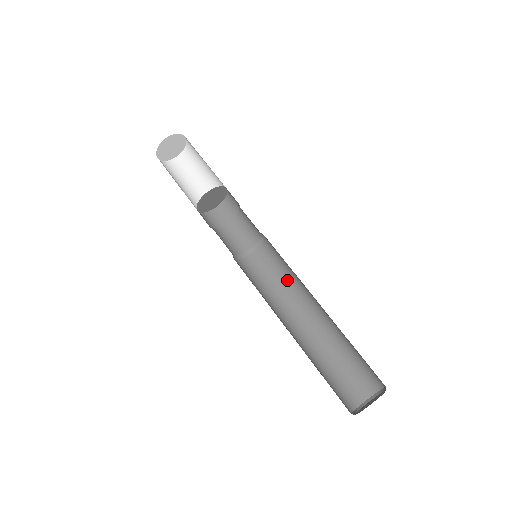
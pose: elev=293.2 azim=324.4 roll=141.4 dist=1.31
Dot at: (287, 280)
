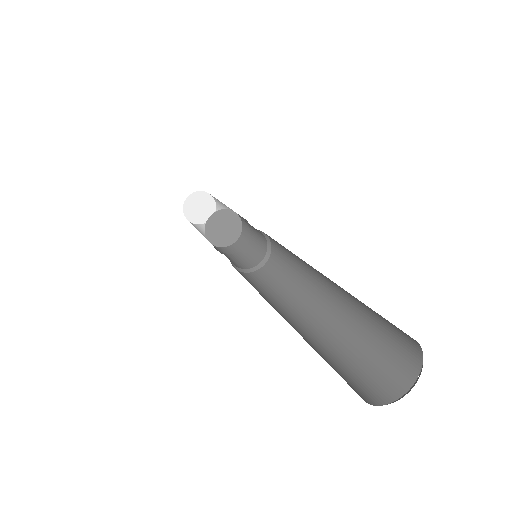
Dot at: (294, 278)
